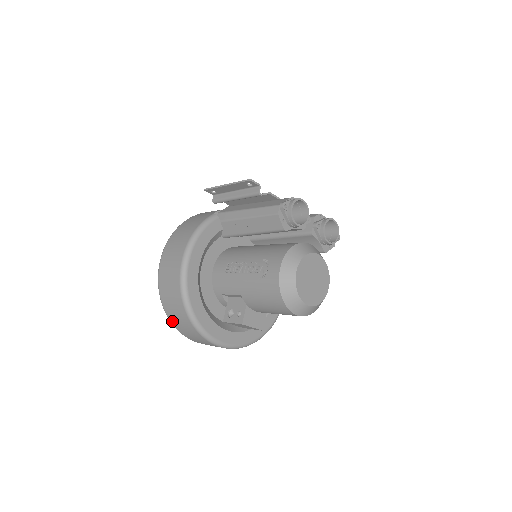
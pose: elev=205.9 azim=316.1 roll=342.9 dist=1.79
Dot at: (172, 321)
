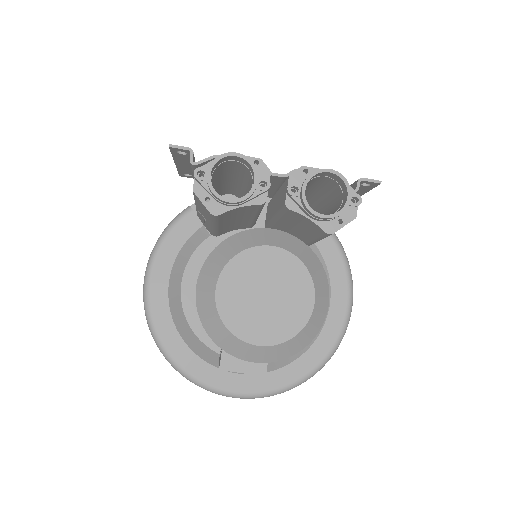
Dot at: occluded
